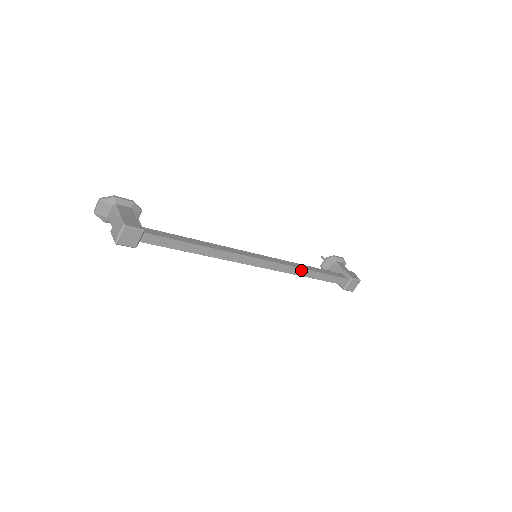
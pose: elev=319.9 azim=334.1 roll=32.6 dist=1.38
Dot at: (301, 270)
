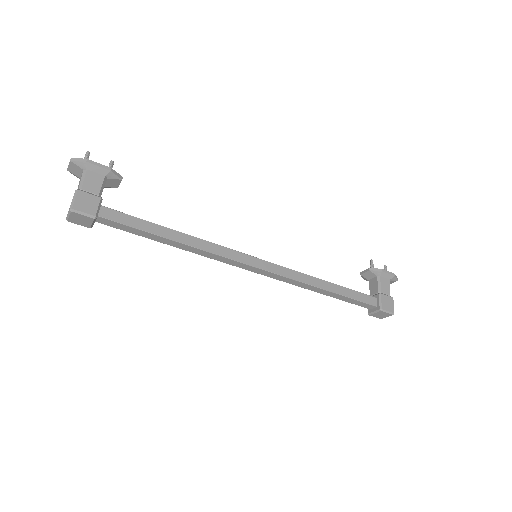
Dot at: (310, 286)
